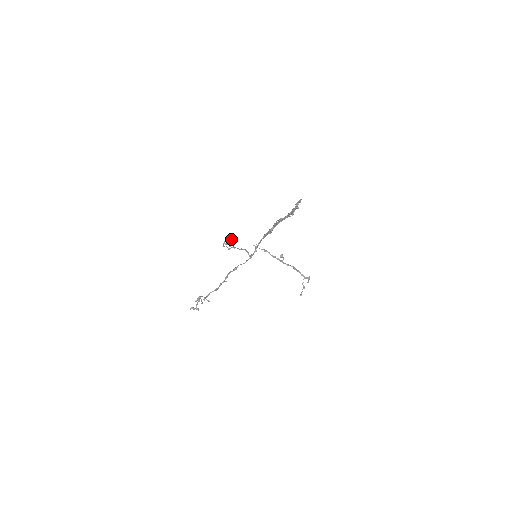
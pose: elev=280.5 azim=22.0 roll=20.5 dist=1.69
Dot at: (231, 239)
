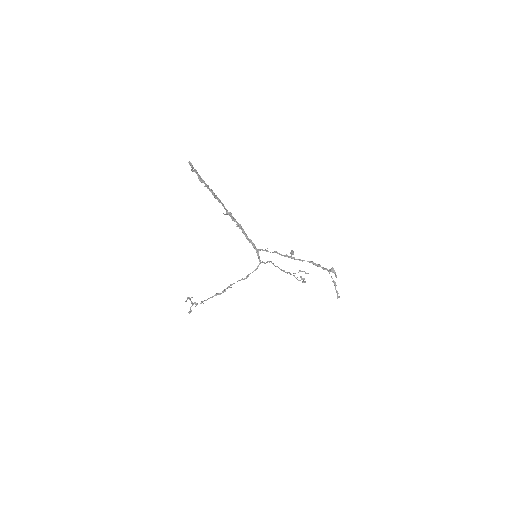
Dot at: (307, 273)
